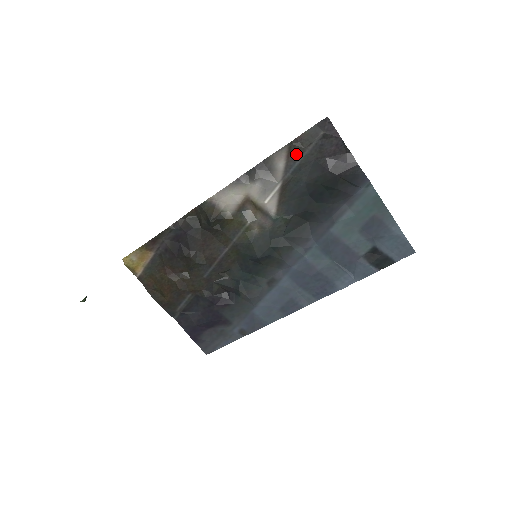
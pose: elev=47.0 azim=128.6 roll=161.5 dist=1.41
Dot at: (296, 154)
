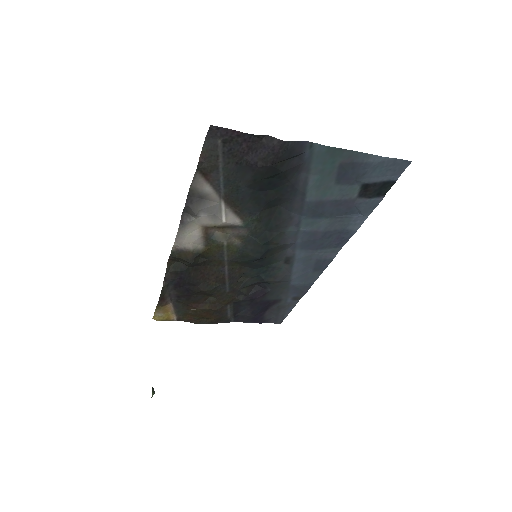
Dot at: (212, 173)
